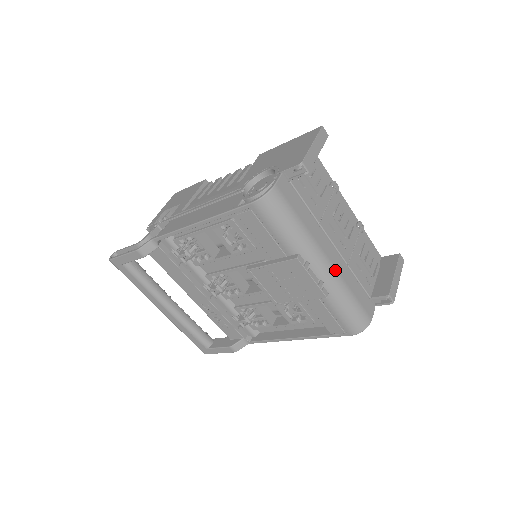
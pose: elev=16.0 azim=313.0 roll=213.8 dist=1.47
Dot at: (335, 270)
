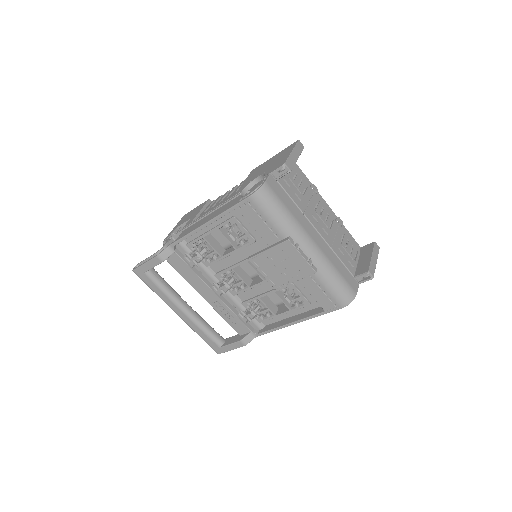
Dot at: (321, 250)
